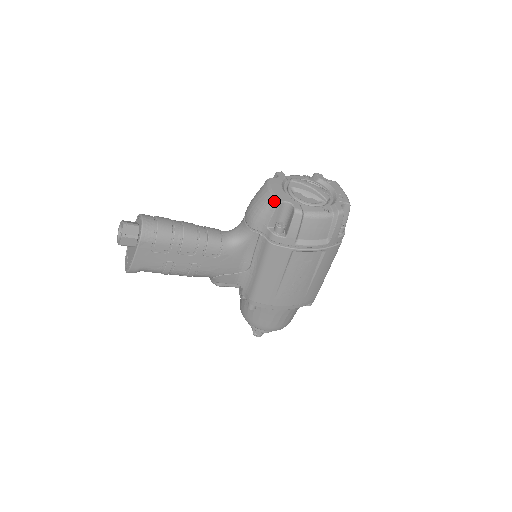
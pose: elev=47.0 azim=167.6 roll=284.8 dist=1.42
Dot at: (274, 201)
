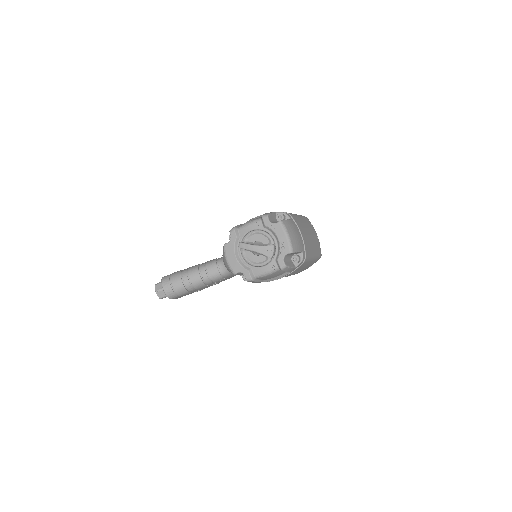
Dot at: (231, 272)
